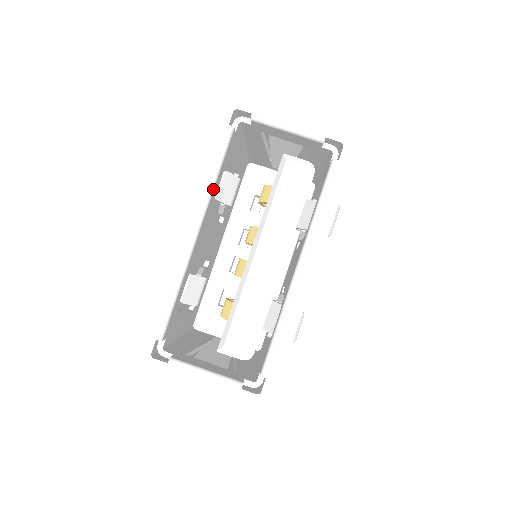
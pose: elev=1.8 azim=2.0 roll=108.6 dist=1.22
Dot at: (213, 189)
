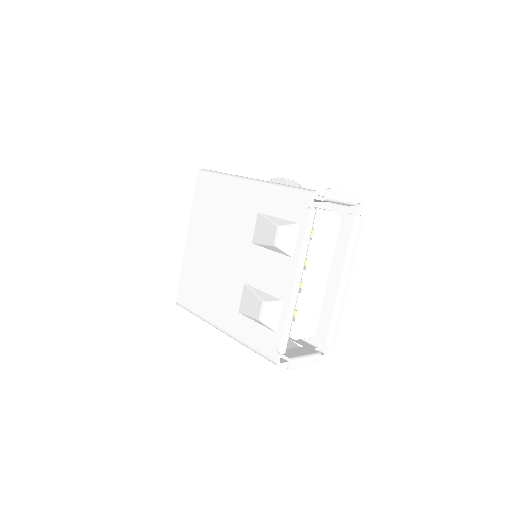
Dot at: (306, 252)
